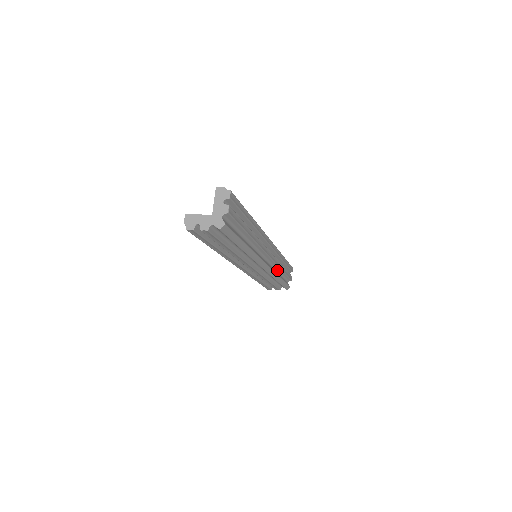
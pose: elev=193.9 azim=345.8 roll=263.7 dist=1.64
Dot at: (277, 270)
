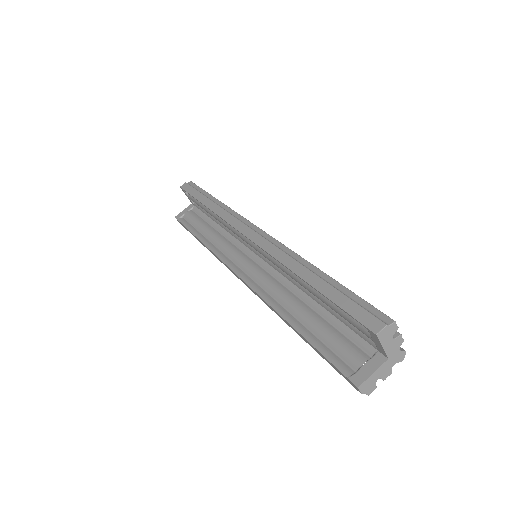
Dot at: occluded
